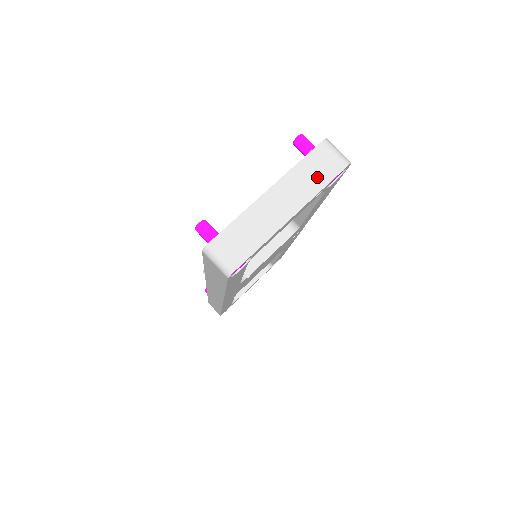
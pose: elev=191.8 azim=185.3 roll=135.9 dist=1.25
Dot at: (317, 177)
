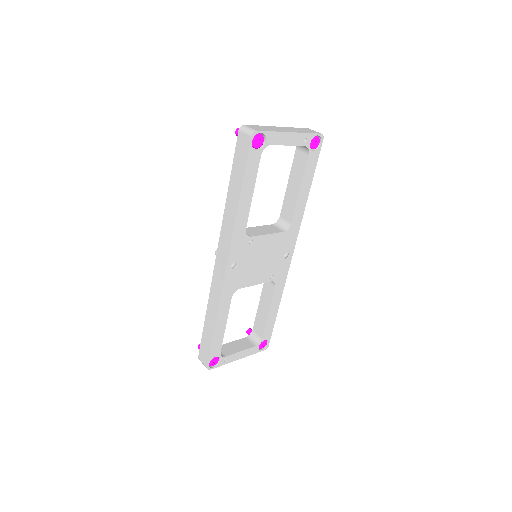
Dot at: (305, 131)
